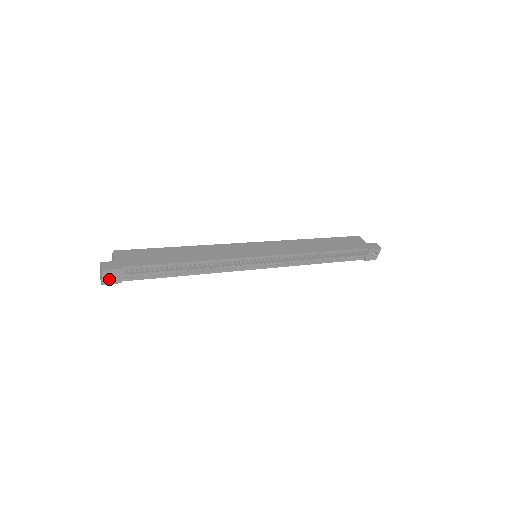
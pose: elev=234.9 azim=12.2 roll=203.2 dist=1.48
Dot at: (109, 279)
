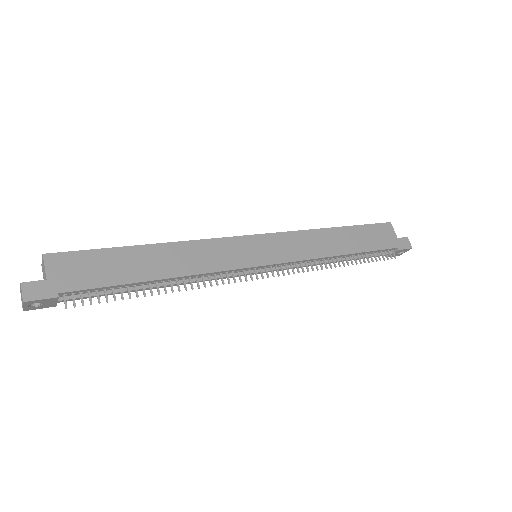
Dot at: (35, 305)
